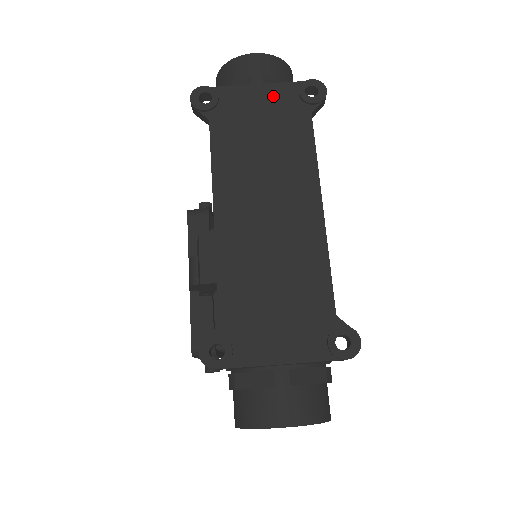
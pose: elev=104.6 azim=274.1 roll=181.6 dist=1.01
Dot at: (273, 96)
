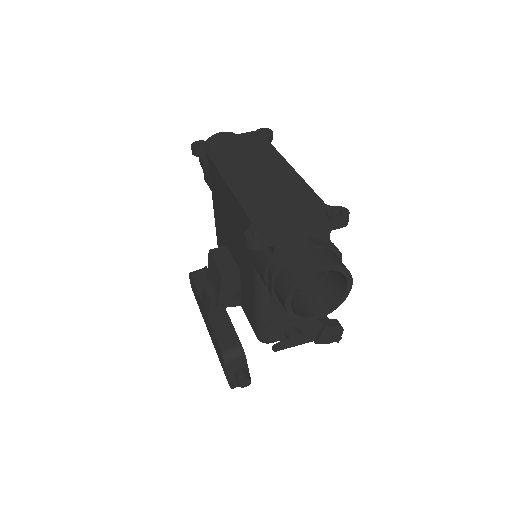
Dot at: (241, 138)
